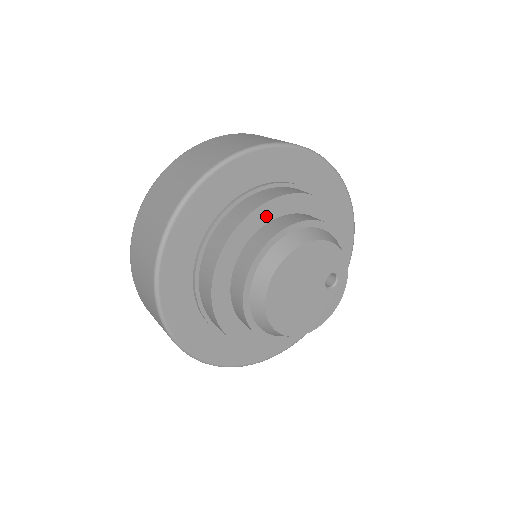
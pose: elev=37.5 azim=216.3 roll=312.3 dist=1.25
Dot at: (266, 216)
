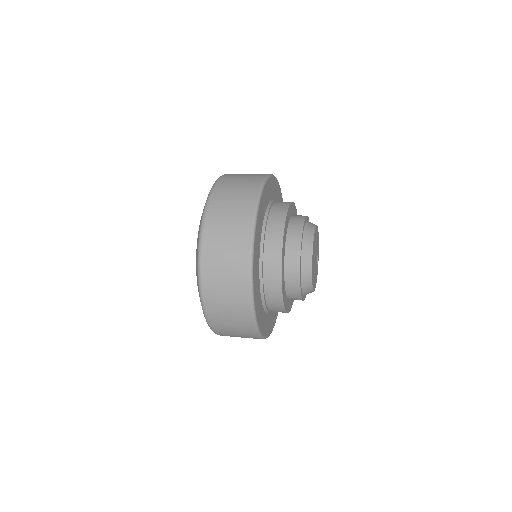
Dot at: (292, 211)
